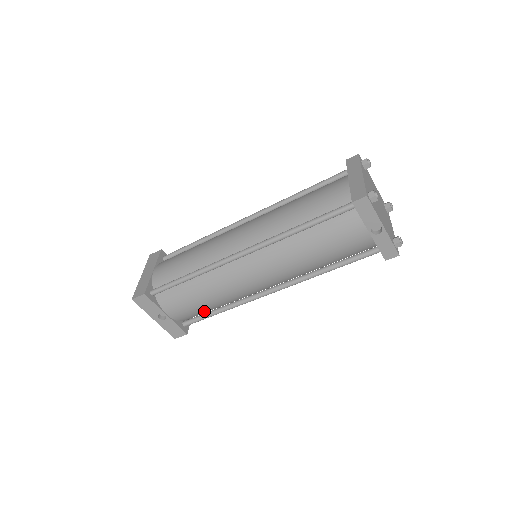
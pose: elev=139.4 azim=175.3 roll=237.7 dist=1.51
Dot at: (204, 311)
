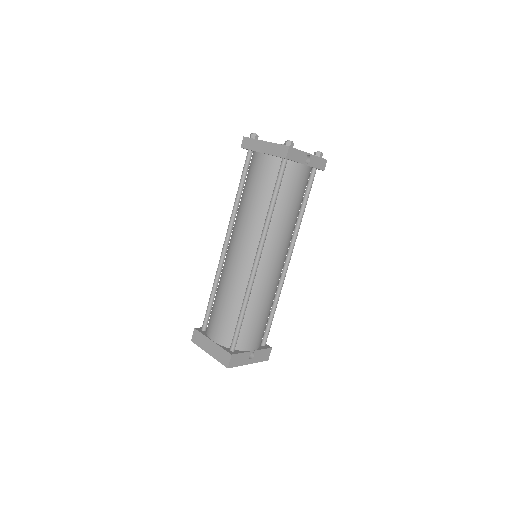
Dot at: occluded
